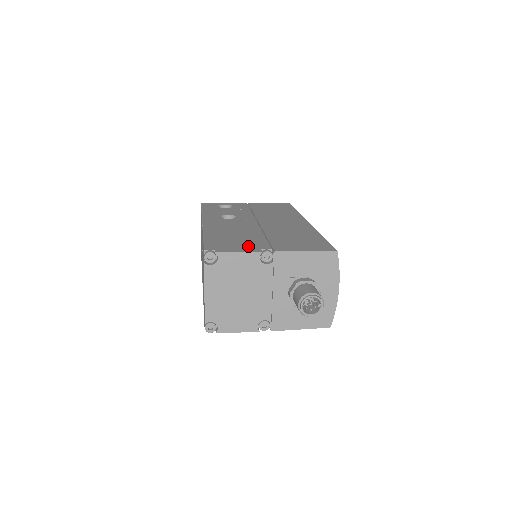
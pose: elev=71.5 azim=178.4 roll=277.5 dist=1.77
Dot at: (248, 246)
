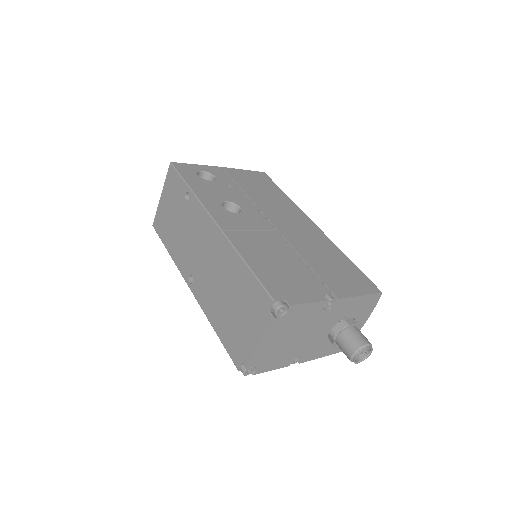
Dot at: (308, 288)
